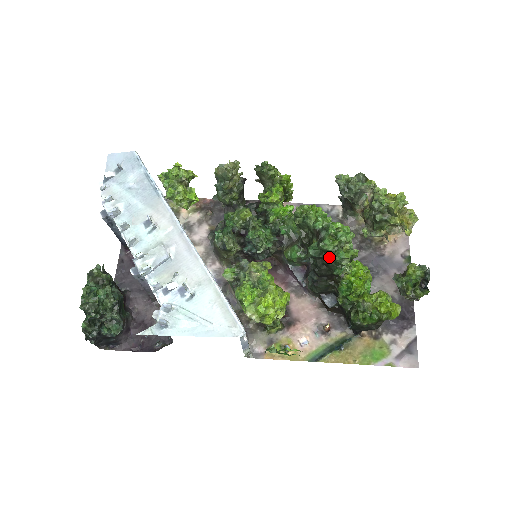
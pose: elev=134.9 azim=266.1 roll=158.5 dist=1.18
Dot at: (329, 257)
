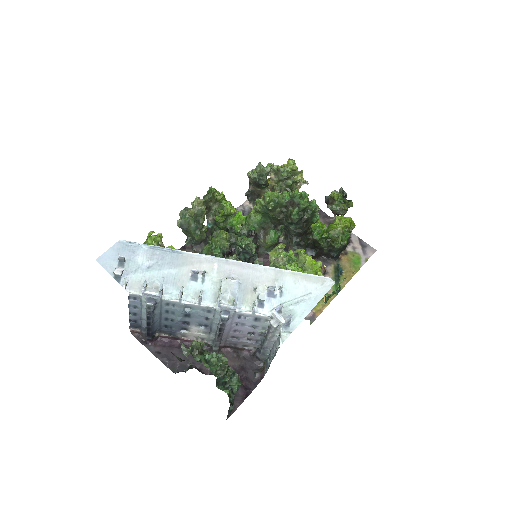
Dot at: (307, 213)
